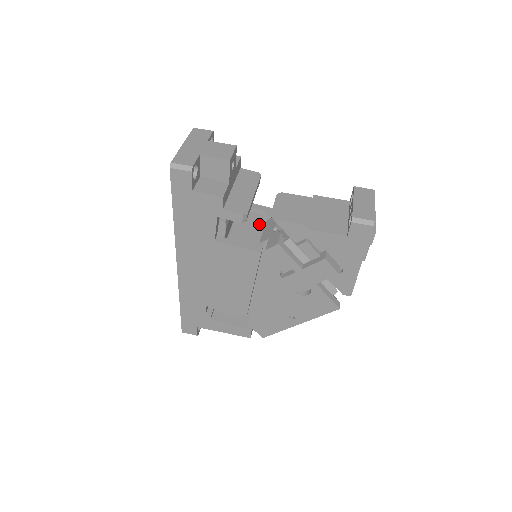
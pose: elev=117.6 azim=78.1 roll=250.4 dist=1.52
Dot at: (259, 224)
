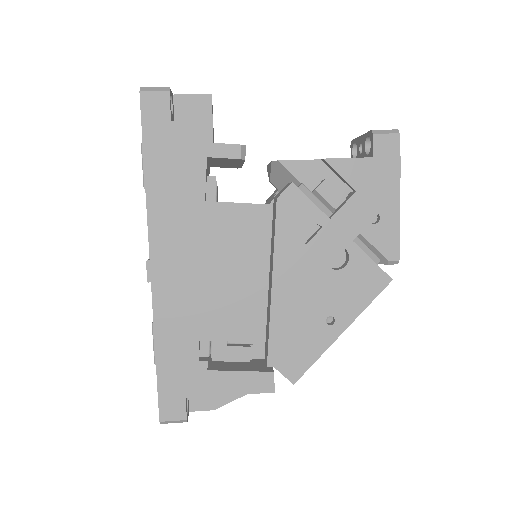
Dot at: occluded
